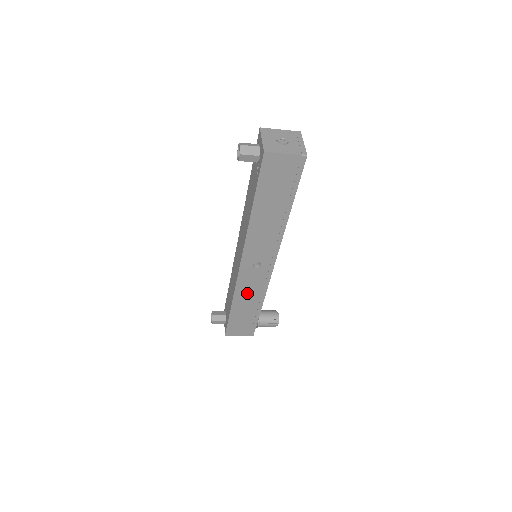
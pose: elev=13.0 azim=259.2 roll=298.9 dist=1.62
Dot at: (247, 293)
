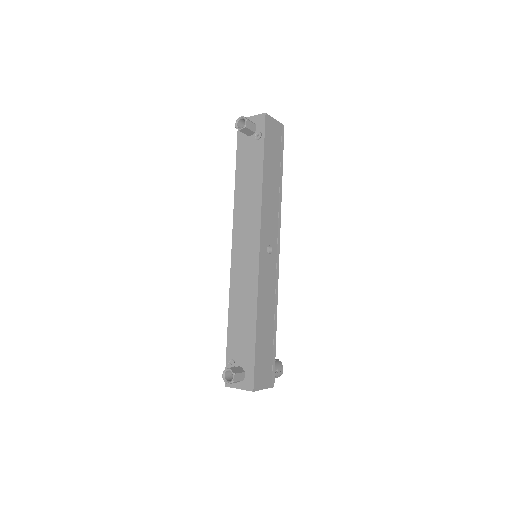
Dot at: (265, 298)
